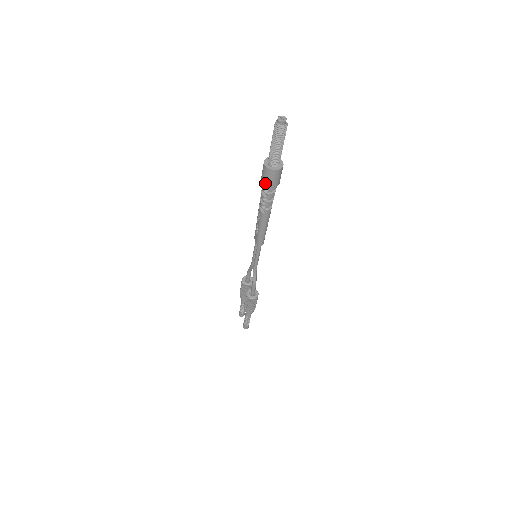
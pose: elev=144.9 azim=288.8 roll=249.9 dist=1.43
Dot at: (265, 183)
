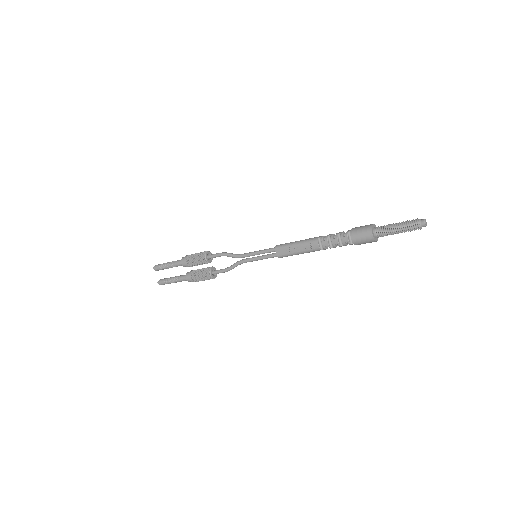
Dot at: (356, 242)
